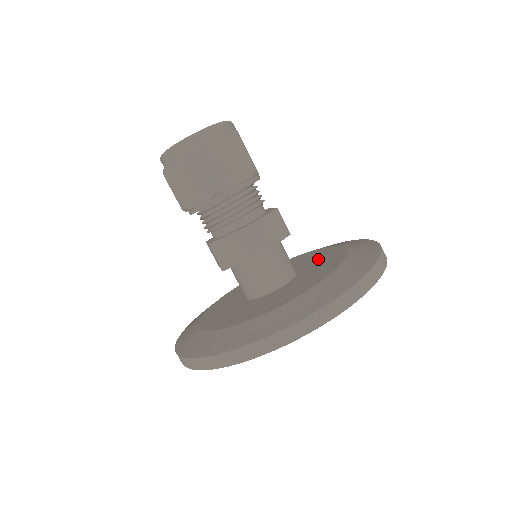
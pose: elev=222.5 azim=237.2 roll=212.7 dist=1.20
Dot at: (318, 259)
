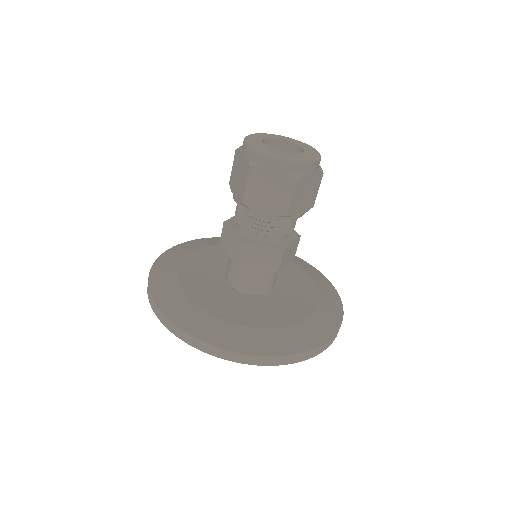
Dot at: (289, 275)
